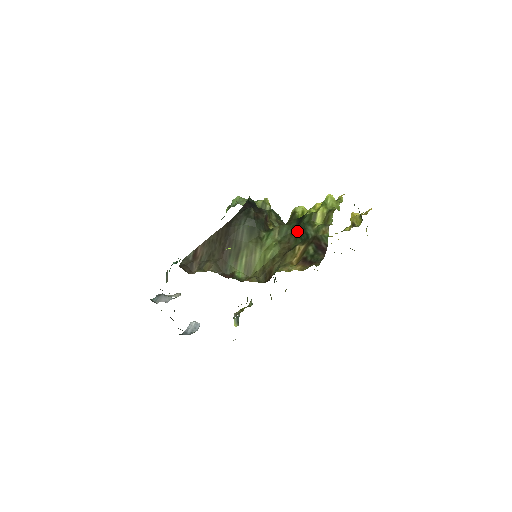
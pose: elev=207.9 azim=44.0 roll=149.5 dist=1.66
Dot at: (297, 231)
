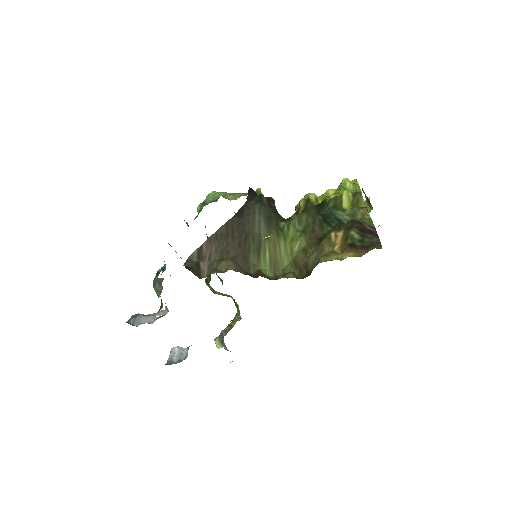
Dot at: (321, 218)
